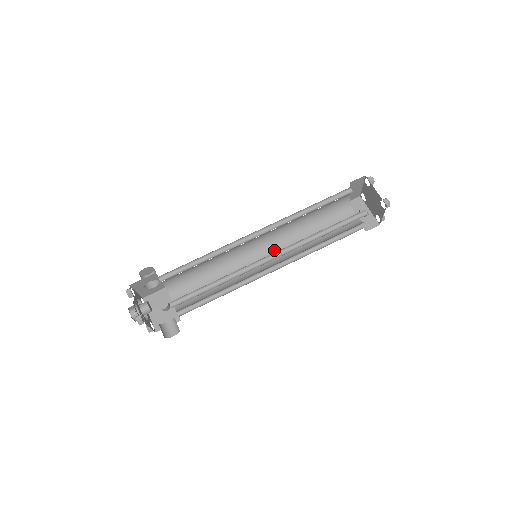
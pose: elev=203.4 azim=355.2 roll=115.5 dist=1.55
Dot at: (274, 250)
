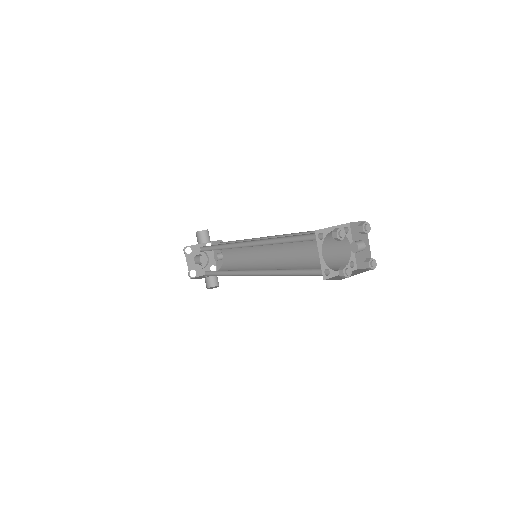
Dot at: (280, 248)
